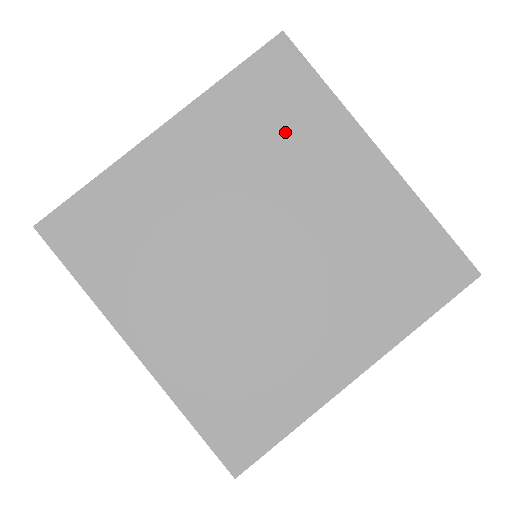
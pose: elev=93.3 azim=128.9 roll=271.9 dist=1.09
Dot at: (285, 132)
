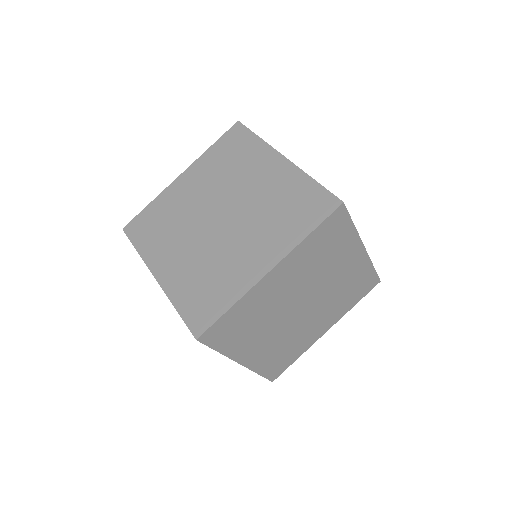
Dot at: (329, 253)
